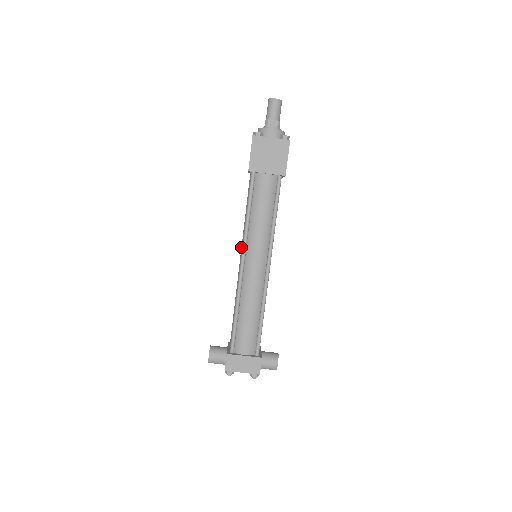
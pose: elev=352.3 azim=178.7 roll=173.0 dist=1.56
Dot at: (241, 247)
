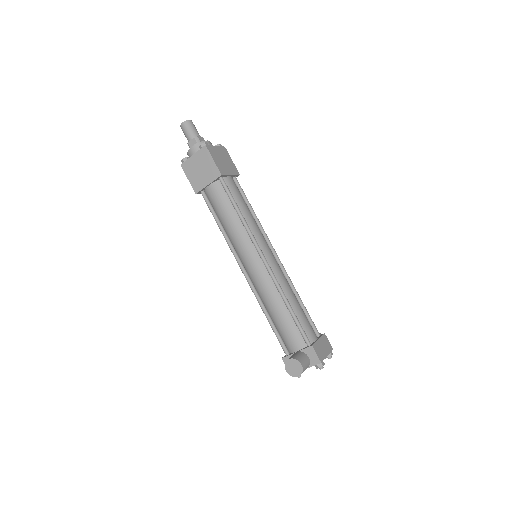
Dot at: (246, 251)
